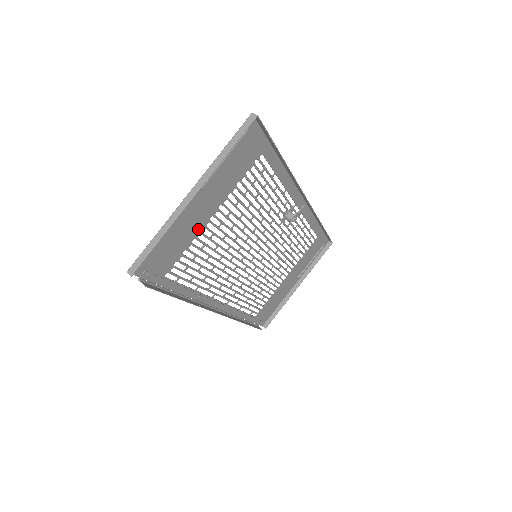
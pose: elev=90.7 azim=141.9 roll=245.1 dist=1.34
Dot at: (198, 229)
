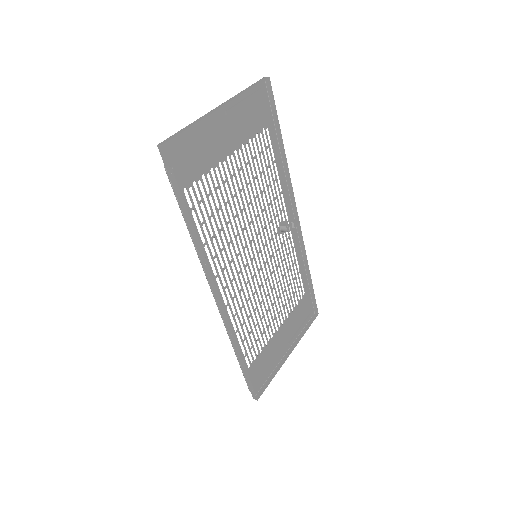
Dot at: (217, 159)
